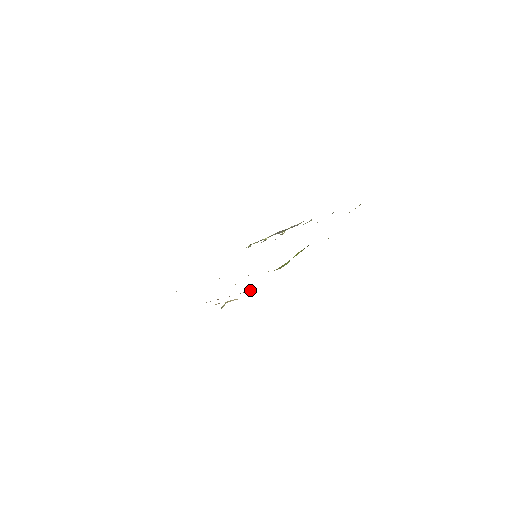
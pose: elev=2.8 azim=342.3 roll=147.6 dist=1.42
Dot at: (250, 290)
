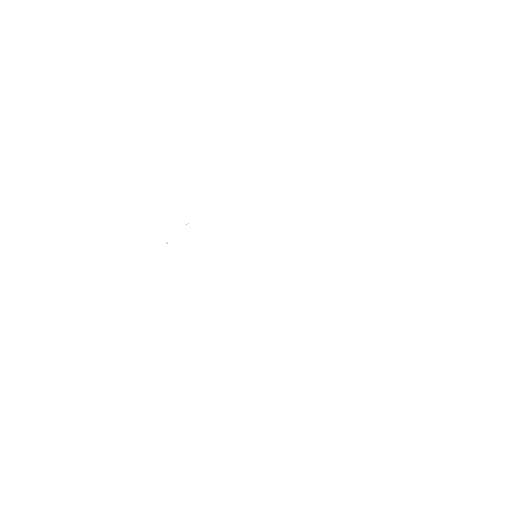
Dot at: occluded
